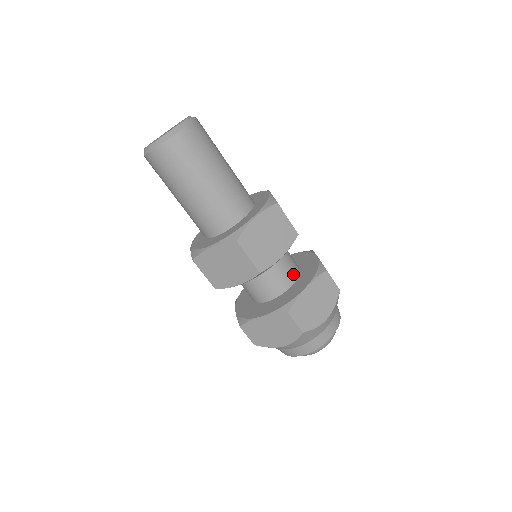
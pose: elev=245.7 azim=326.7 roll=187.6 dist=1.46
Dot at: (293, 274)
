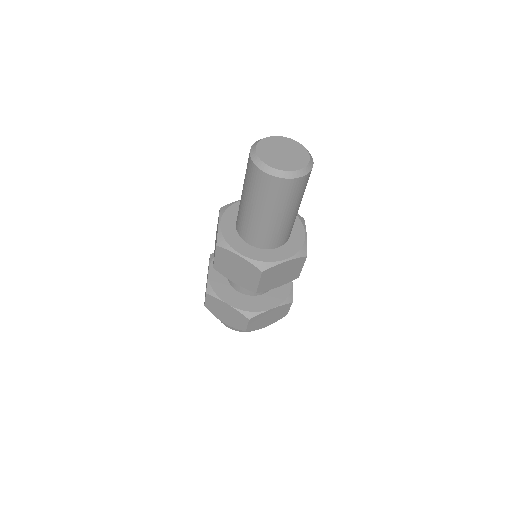
Dot at: occluded
